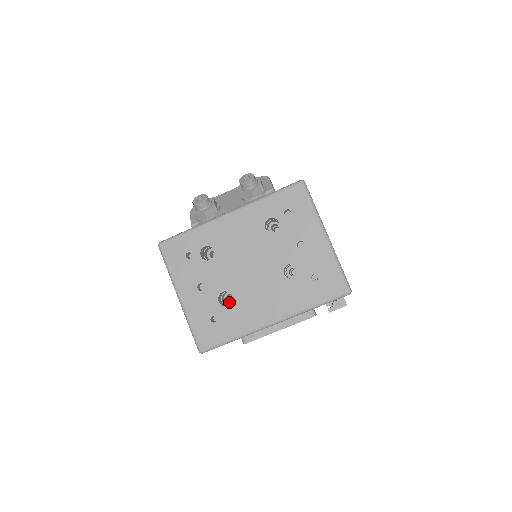
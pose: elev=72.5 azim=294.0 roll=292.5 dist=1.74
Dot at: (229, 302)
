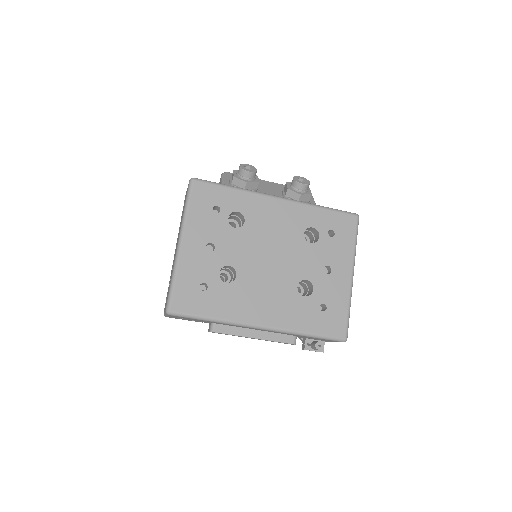
Dot at: occluded
